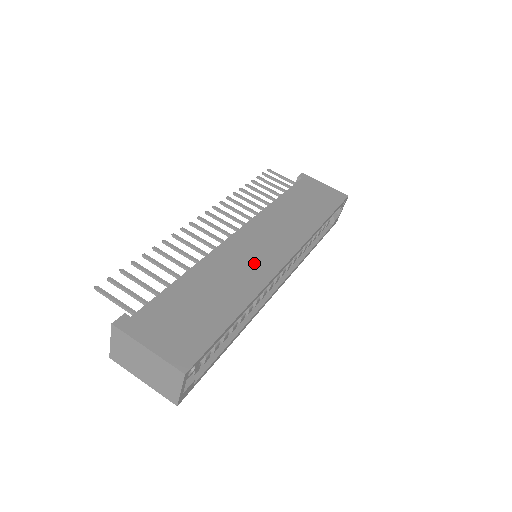
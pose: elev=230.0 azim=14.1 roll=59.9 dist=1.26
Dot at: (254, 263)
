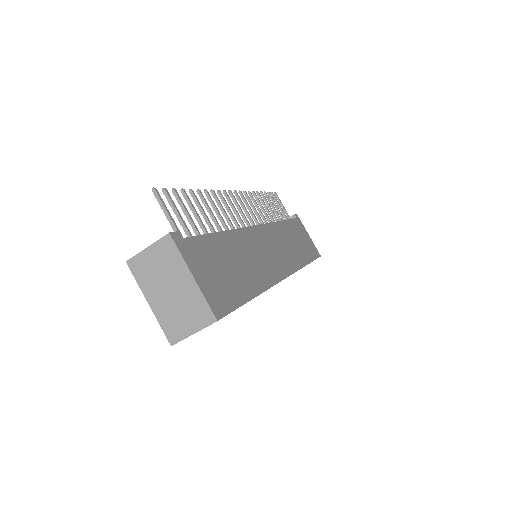
Dot at: (266, 261)
